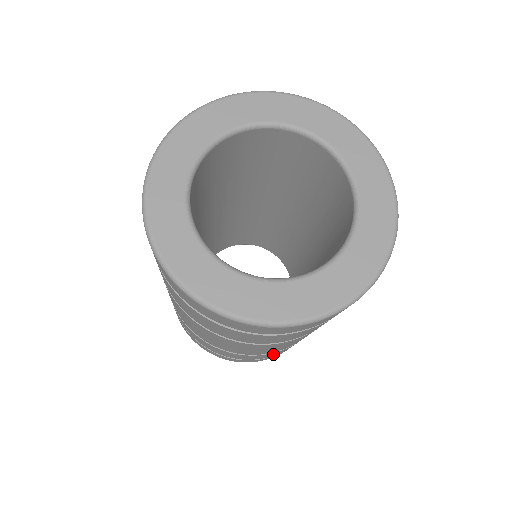
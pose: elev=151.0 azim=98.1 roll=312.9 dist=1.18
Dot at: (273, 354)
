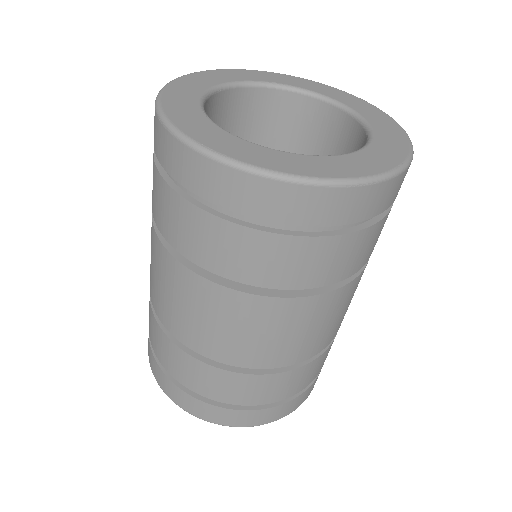
Dot at: (176, 362)
